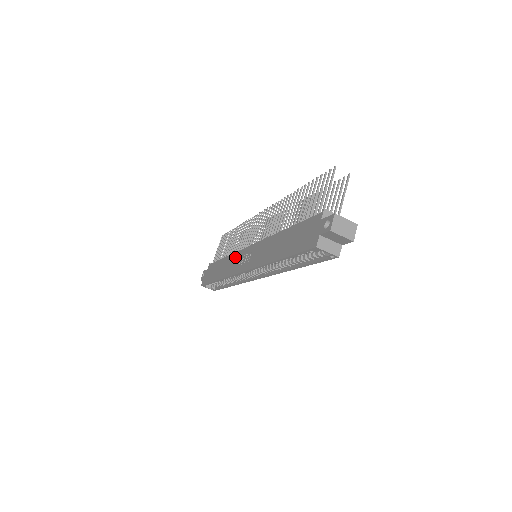
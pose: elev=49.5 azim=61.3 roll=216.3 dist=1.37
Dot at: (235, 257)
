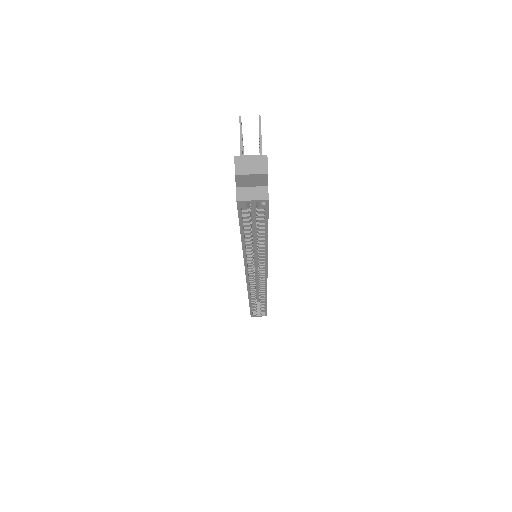
Dot at: occluded
